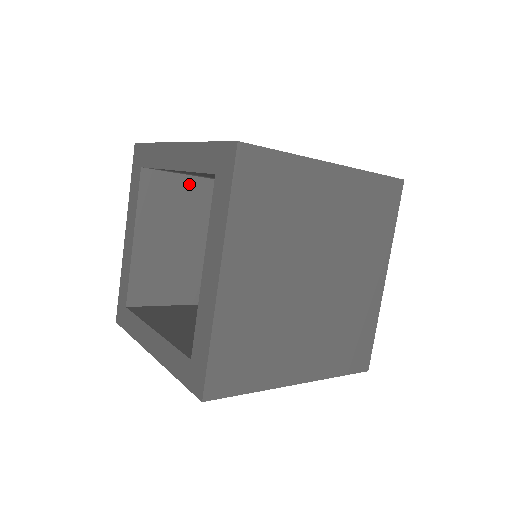
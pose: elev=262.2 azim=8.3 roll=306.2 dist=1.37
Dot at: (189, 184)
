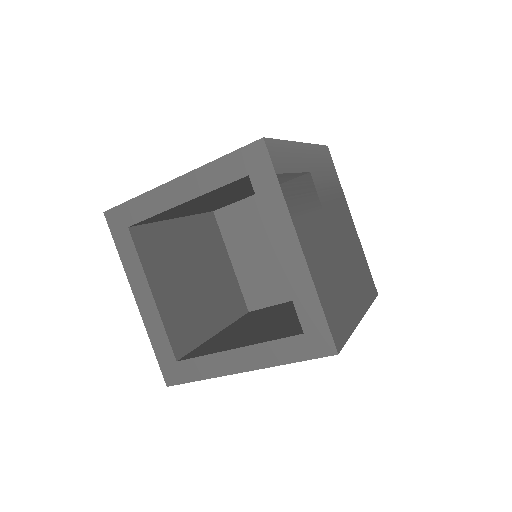
Dot at: occluded
